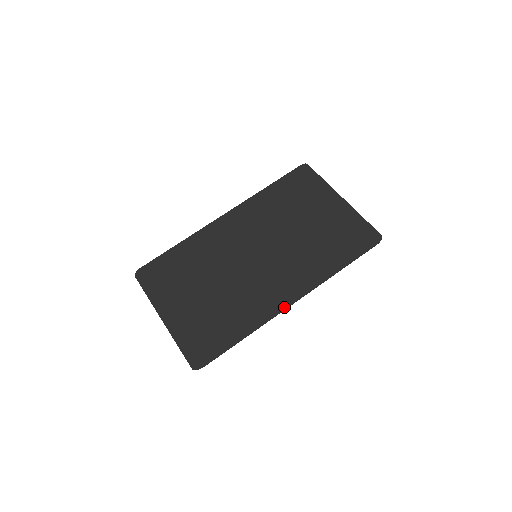
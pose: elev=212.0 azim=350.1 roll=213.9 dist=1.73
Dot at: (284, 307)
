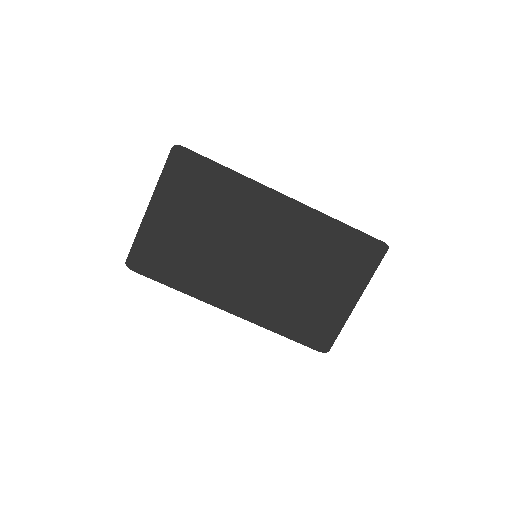
Dot at: (220, 306)
